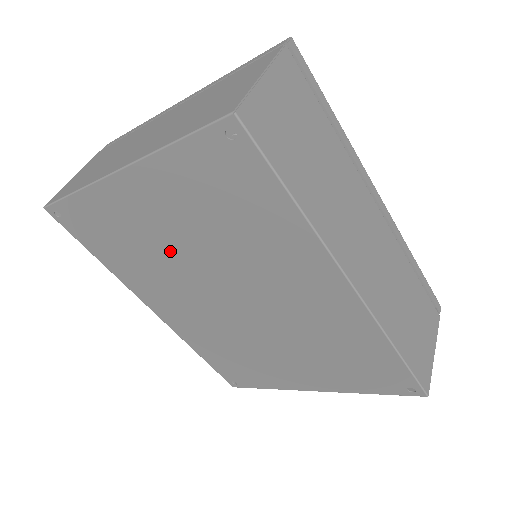
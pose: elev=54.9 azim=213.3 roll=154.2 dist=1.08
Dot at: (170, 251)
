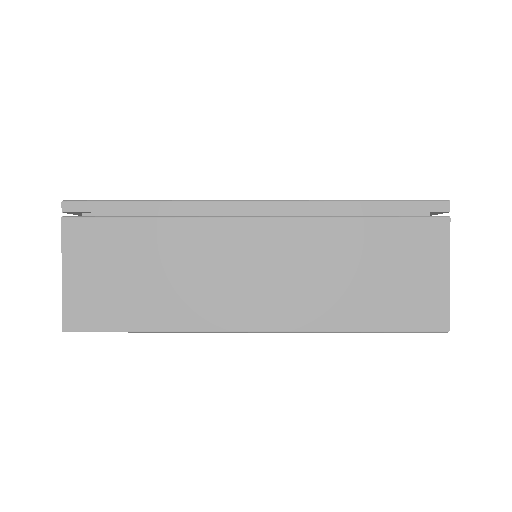
Dot at: occluded
